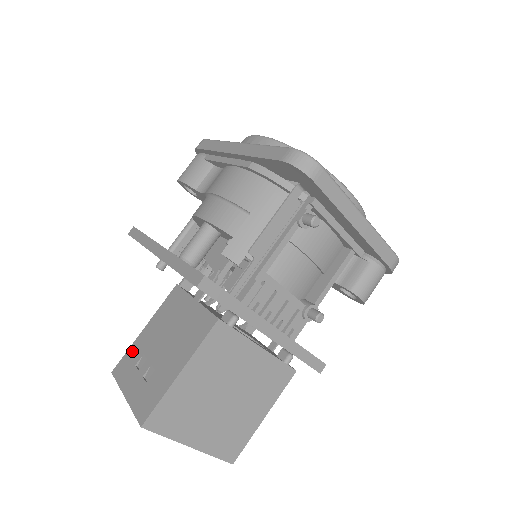
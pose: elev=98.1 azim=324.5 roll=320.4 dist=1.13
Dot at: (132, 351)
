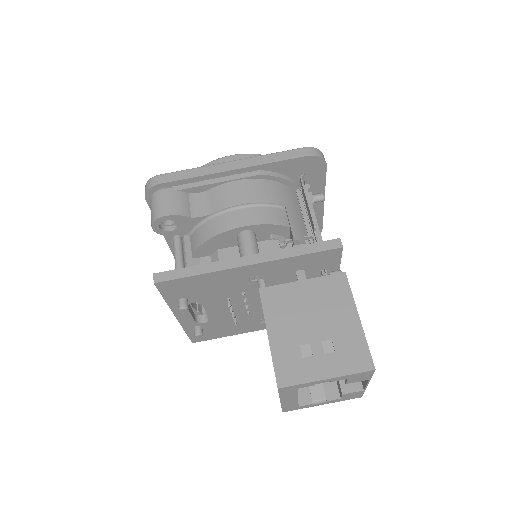
Dot at: (281, 356)
